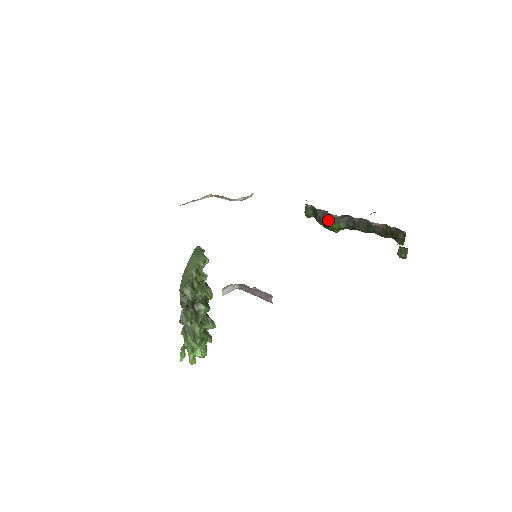
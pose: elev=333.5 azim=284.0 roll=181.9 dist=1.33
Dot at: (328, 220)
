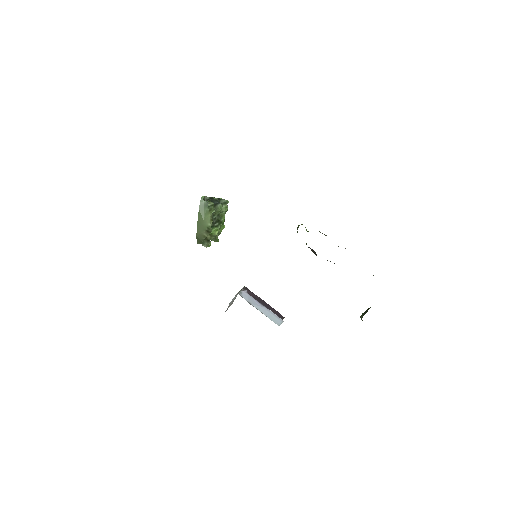
Dot at: (316, 255)
